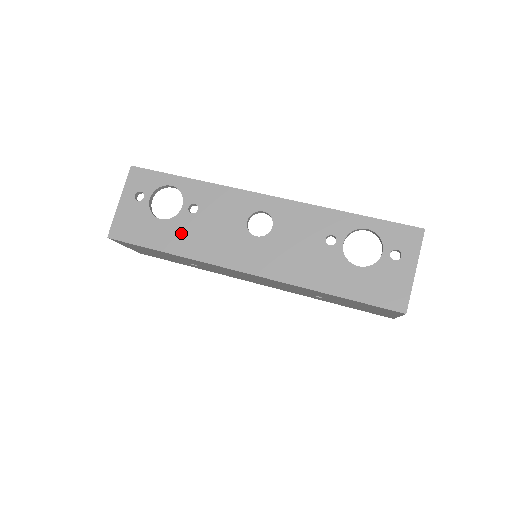
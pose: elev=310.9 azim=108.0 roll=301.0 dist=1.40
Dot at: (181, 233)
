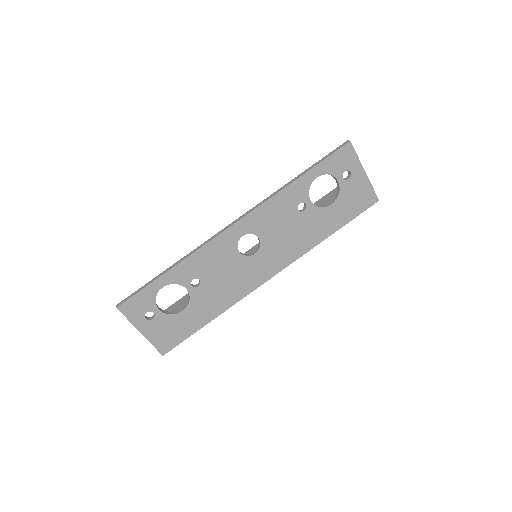
Dot at: (206, 303)
